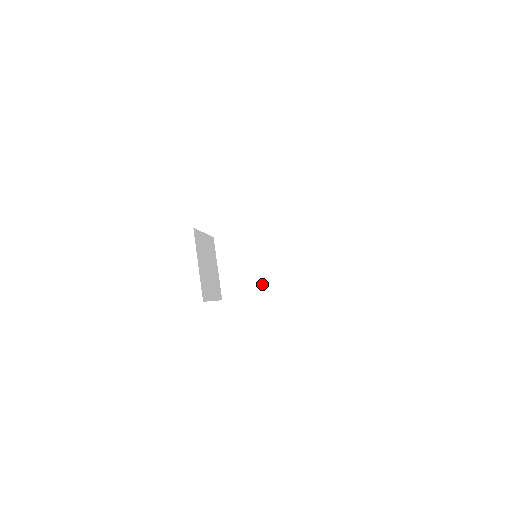
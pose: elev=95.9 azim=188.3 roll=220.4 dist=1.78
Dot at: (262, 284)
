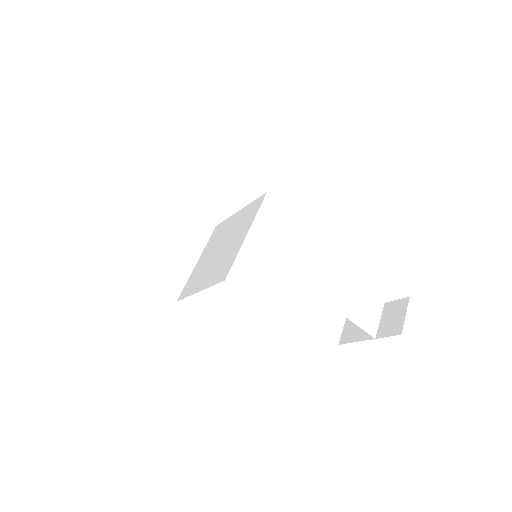
Dot at: (213, 275)
